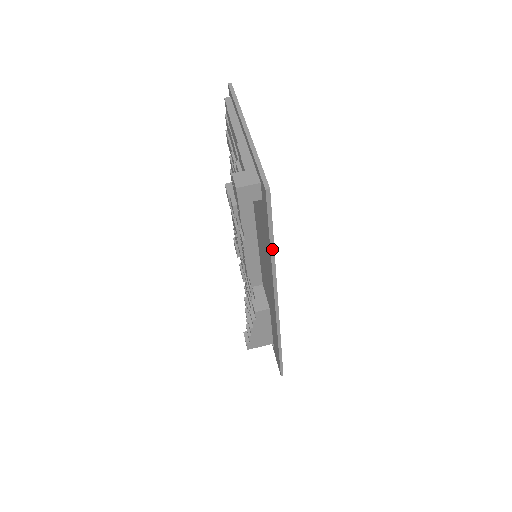
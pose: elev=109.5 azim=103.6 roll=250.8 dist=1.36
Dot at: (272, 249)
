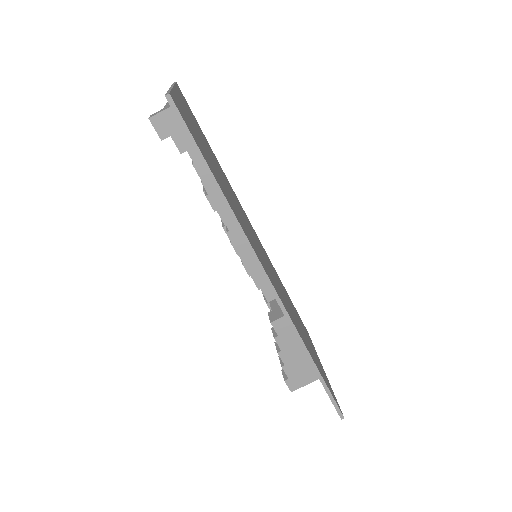
Dot at: (216, 185)
